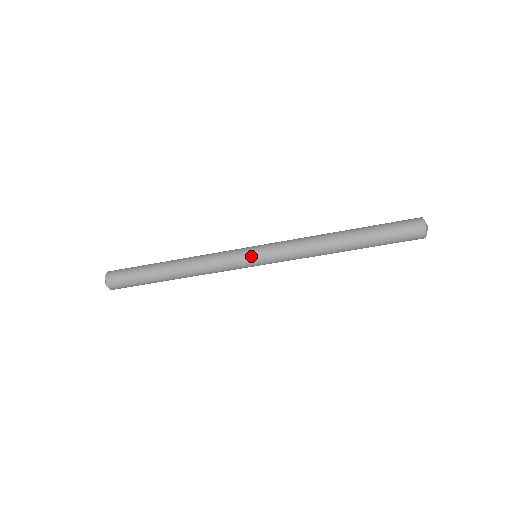
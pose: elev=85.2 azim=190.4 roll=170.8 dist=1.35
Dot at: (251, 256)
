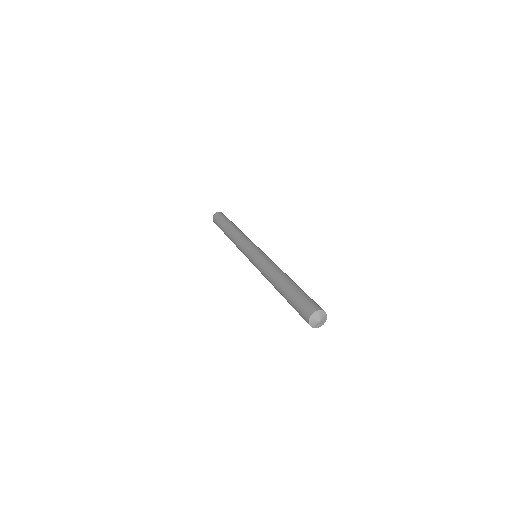
Dot at: (250, 251)
